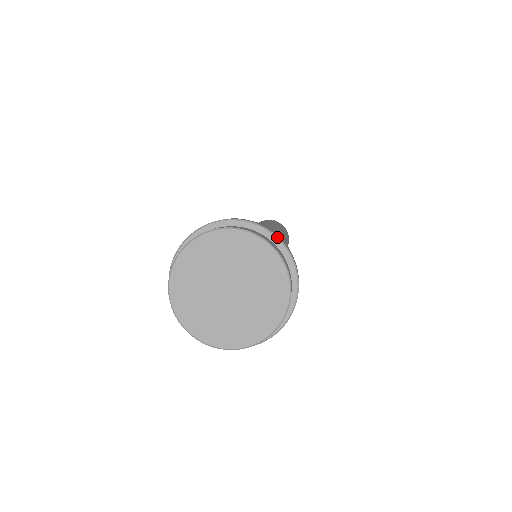
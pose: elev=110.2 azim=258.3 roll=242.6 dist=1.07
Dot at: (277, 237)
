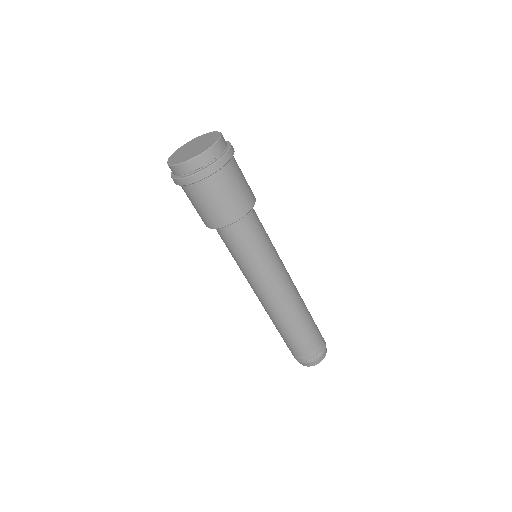
Dot at: (230, 147)
